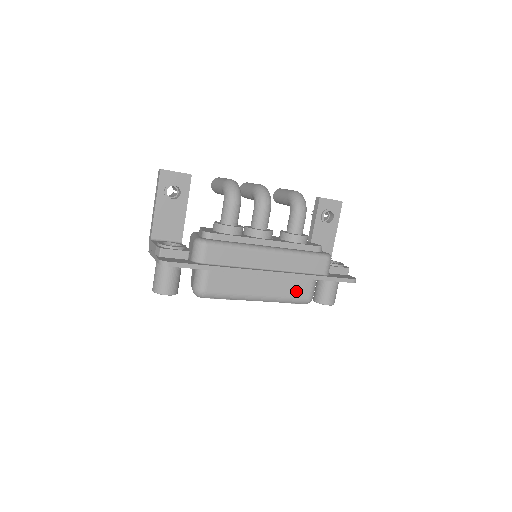
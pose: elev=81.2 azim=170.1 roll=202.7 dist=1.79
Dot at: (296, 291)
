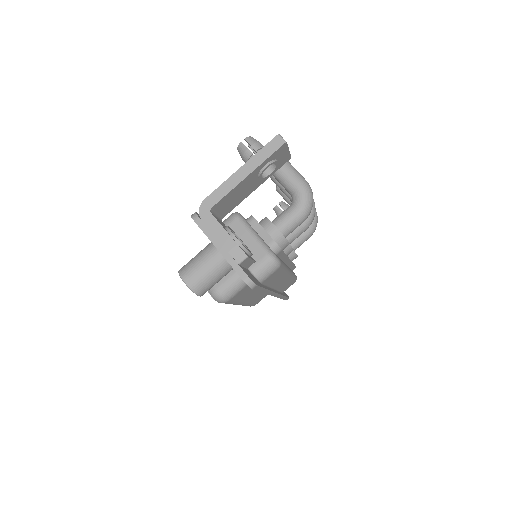
Dot at: (258, 299)
